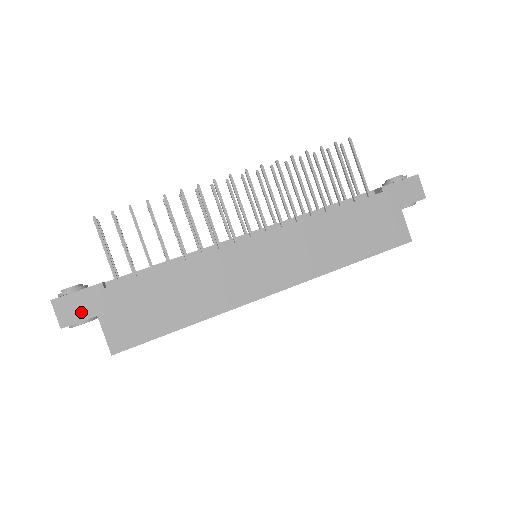
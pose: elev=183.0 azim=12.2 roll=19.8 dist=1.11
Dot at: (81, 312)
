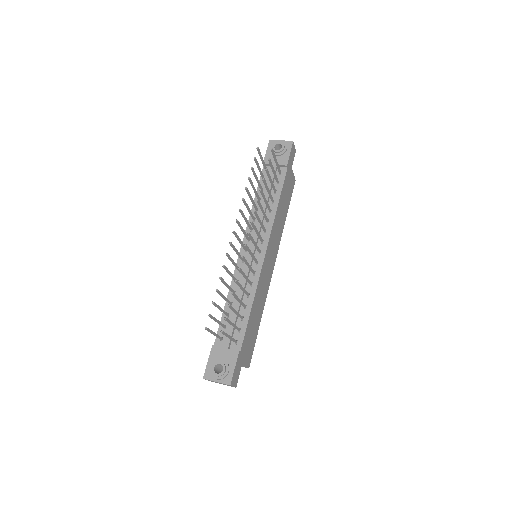
Dot at: (238, 372)
